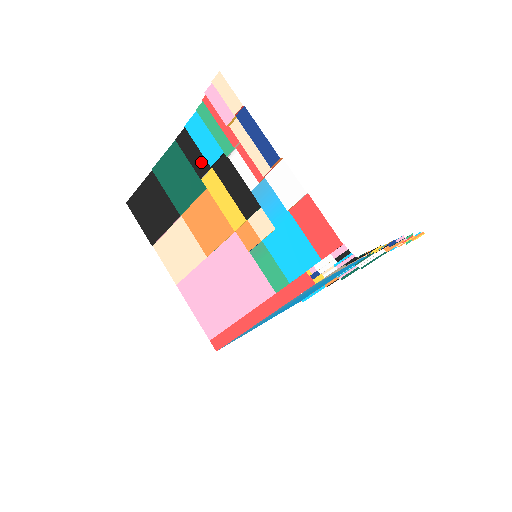
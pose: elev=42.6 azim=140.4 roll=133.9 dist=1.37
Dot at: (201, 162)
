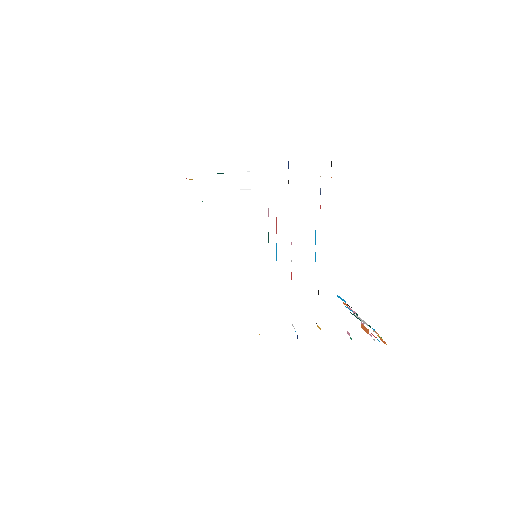
Dot at: occluded
